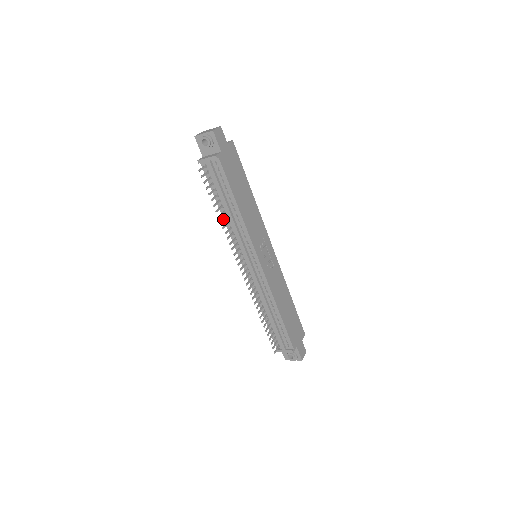
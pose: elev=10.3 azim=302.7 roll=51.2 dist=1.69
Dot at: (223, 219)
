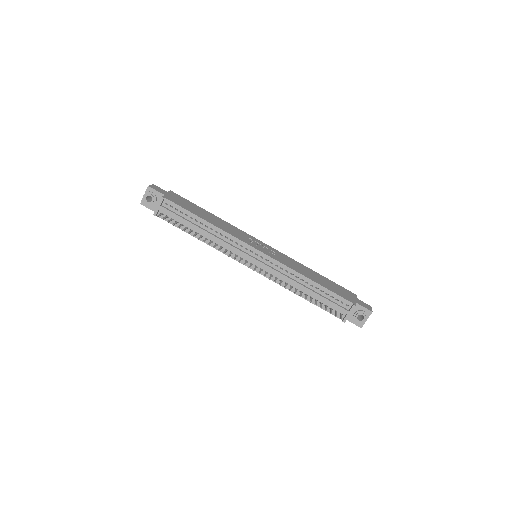
Dot at: (204, 240)
